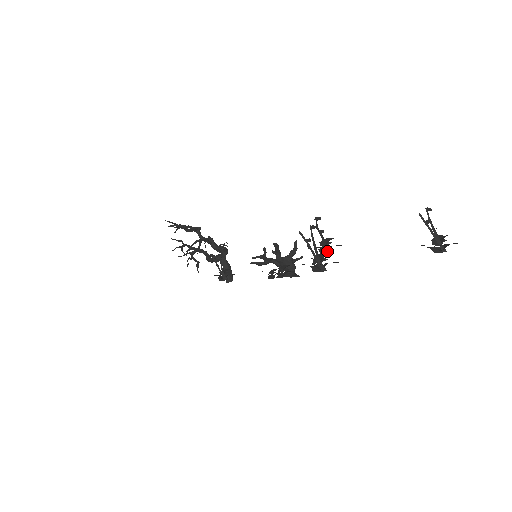
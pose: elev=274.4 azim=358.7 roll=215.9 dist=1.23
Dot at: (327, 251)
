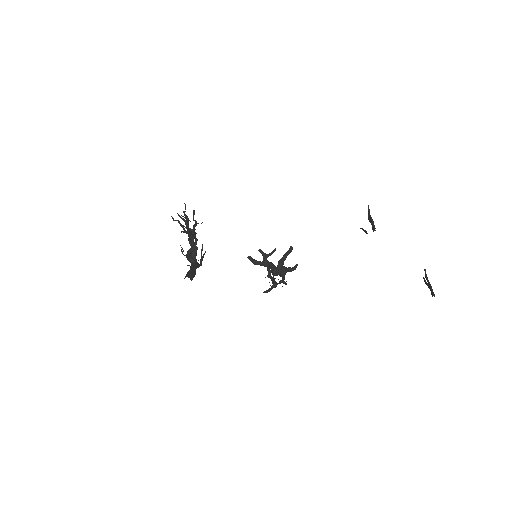
Dot at: occluded
